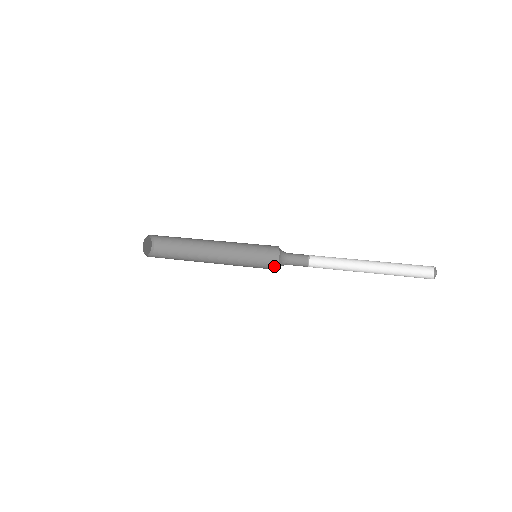
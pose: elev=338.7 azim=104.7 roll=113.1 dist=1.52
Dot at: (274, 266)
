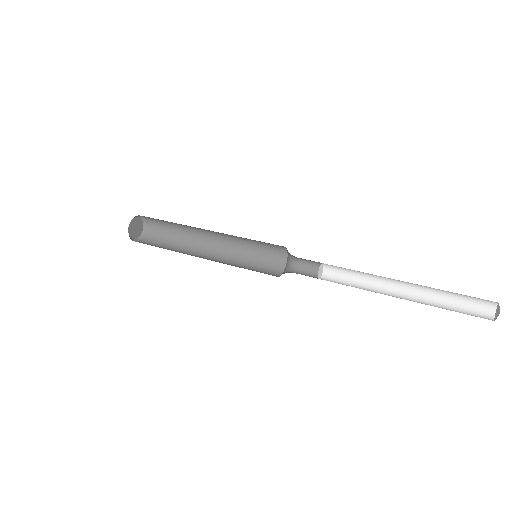
Dot at: (274, 275)
